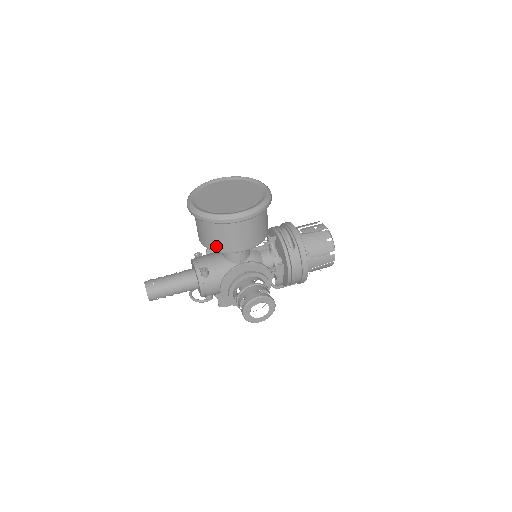
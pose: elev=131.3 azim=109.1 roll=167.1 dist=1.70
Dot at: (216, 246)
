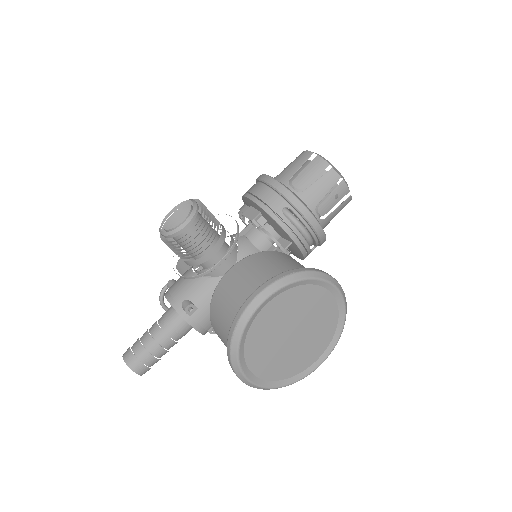
Dot at: occluded
